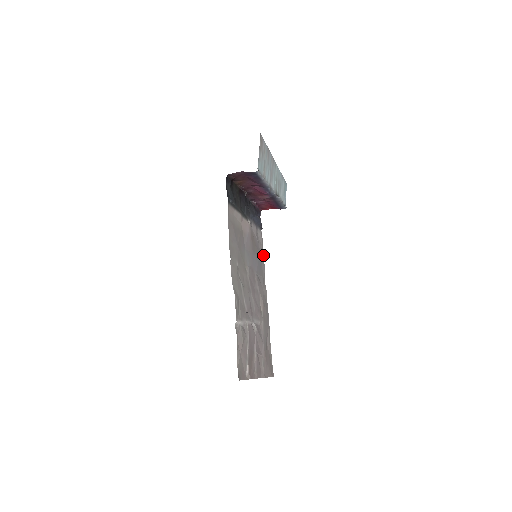
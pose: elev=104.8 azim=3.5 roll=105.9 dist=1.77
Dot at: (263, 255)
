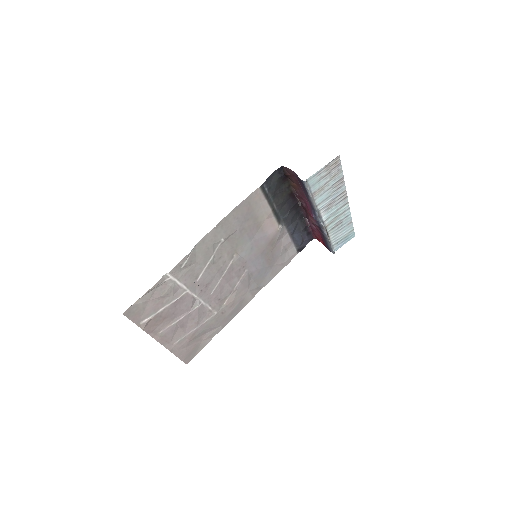
Dot at: (278, 271)
